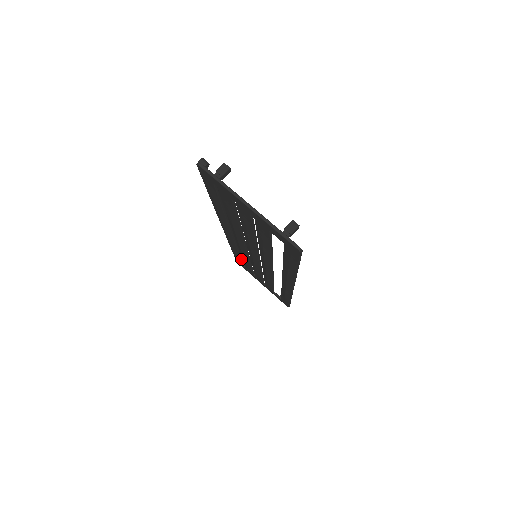
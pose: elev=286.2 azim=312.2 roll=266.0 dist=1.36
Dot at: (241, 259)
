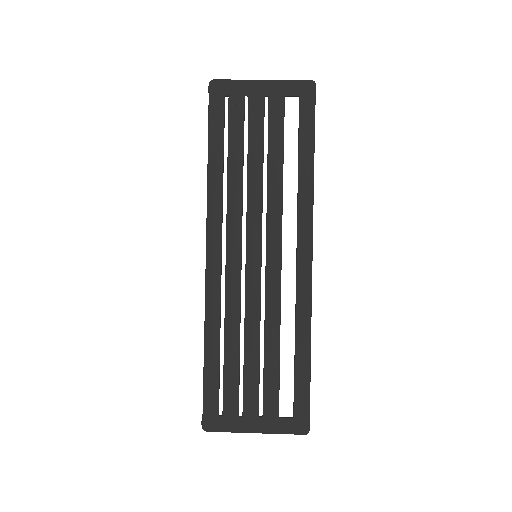
Dot at: (219, 371)
